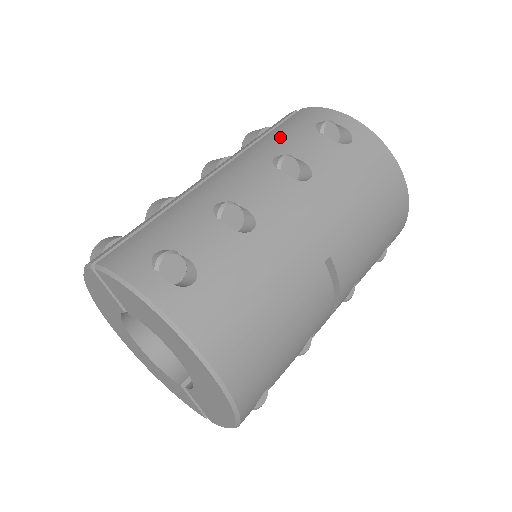
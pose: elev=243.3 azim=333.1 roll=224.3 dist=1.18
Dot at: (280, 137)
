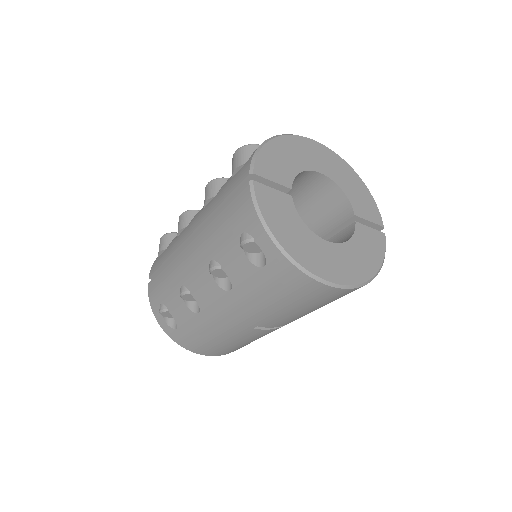
Dot at: (219, 233)
